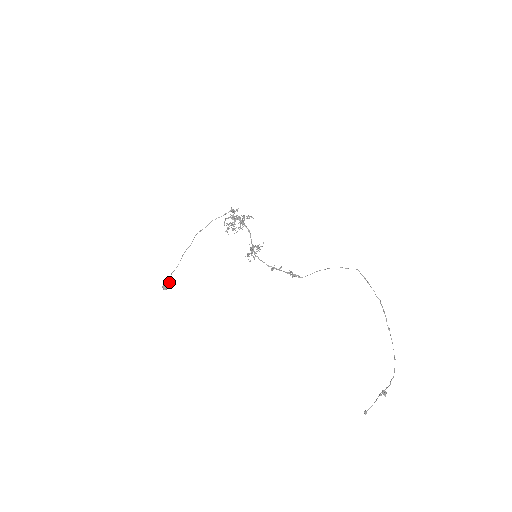
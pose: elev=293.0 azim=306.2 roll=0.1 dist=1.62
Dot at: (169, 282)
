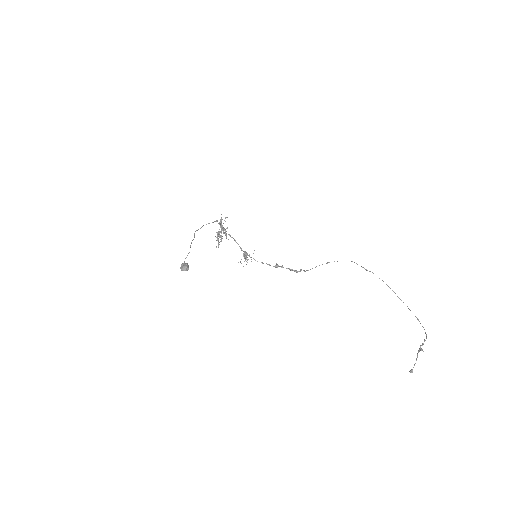
Dot at: (187, 264)
